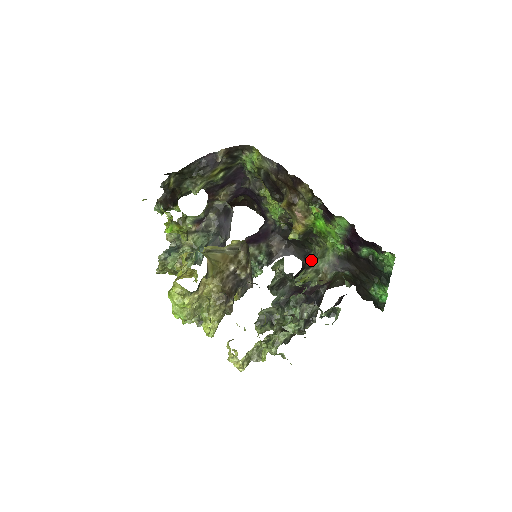
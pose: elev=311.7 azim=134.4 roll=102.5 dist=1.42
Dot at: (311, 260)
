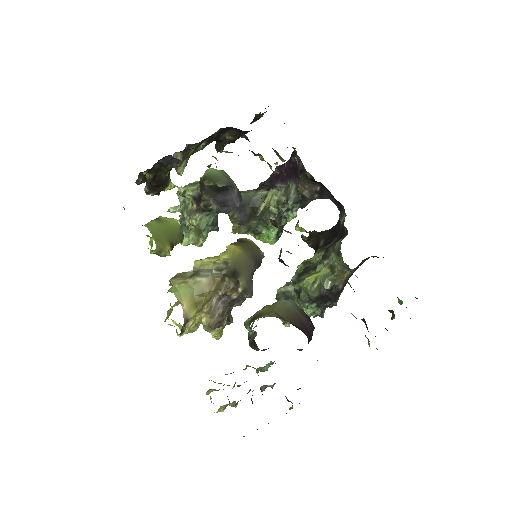
Dot at: (342, 227)
